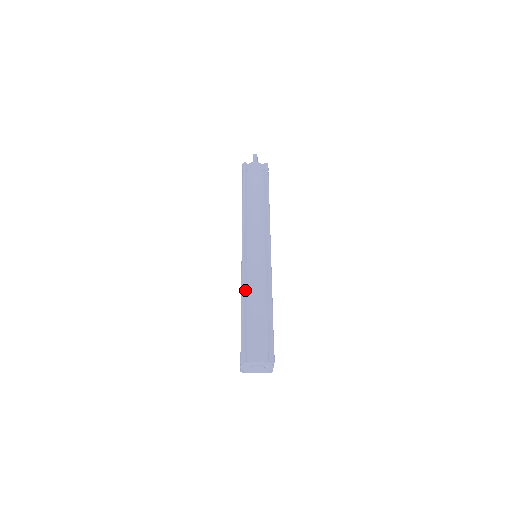
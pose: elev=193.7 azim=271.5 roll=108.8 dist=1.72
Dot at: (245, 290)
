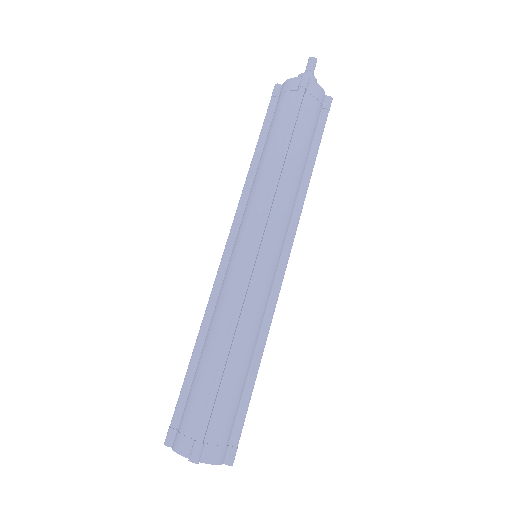
Dot at: (205, 322)
